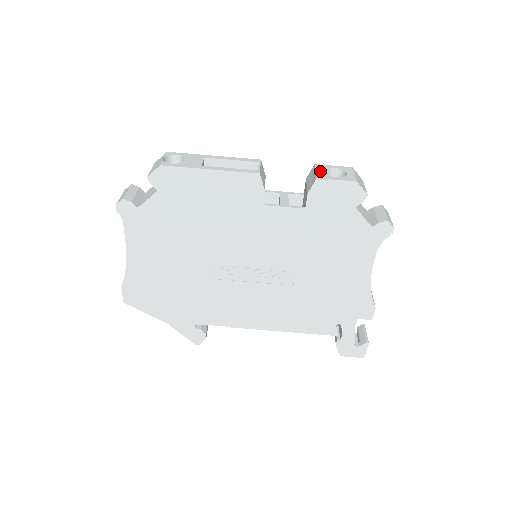
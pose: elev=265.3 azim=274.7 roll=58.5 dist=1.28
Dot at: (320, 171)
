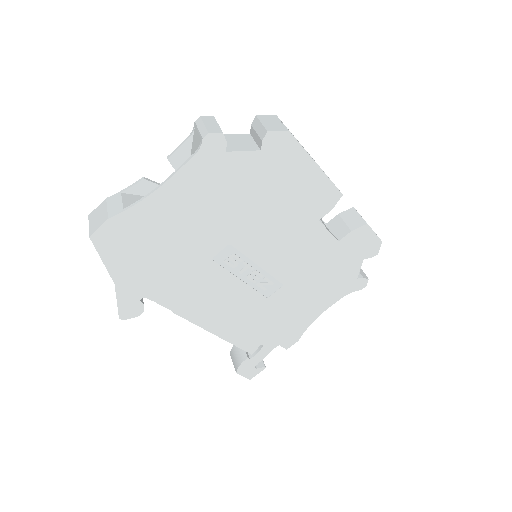
Dot at: occluded
